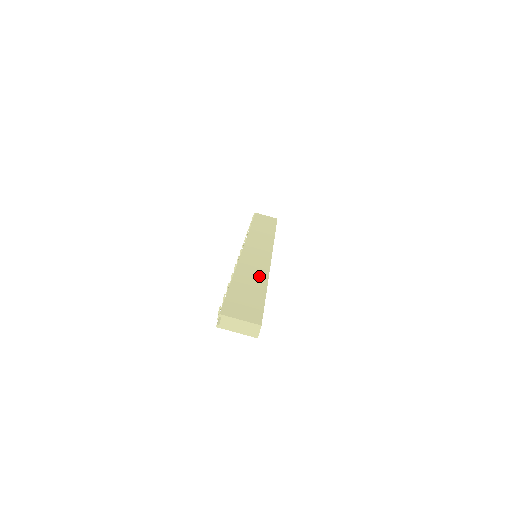
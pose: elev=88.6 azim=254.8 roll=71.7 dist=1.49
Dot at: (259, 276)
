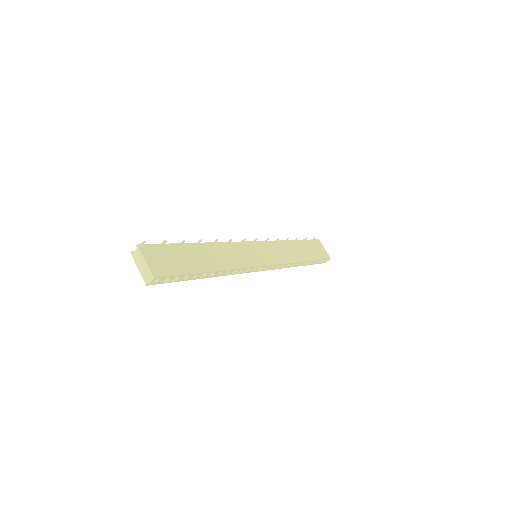
Dot at: (223, 262)
